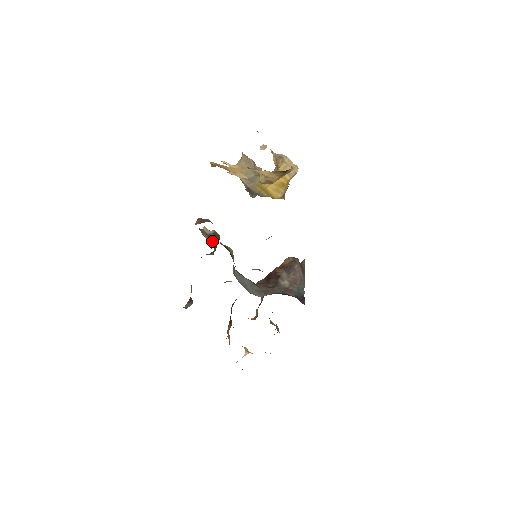
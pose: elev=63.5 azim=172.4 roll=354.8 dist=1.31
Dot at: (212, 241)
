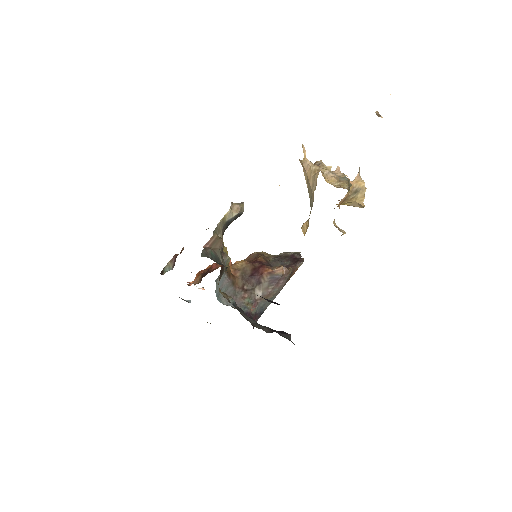
Dot at: (227, 226)
